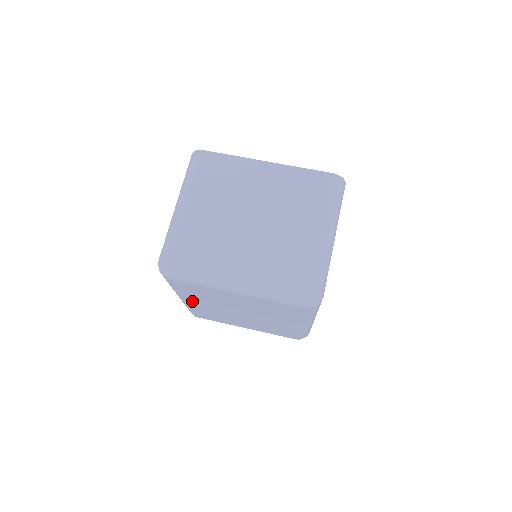
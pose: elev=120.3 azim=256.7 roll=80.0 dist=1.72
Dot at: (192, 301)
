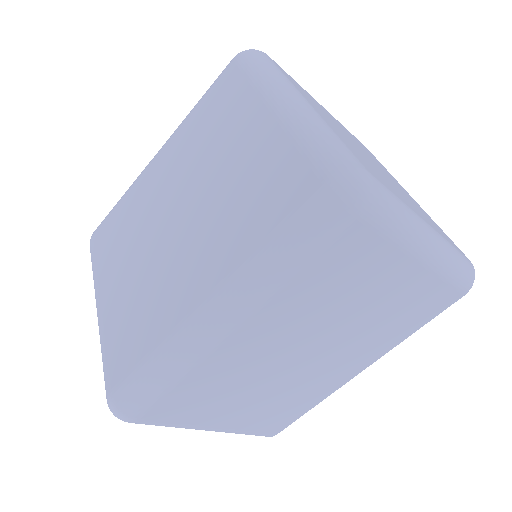
Dot at: (165, 157)
